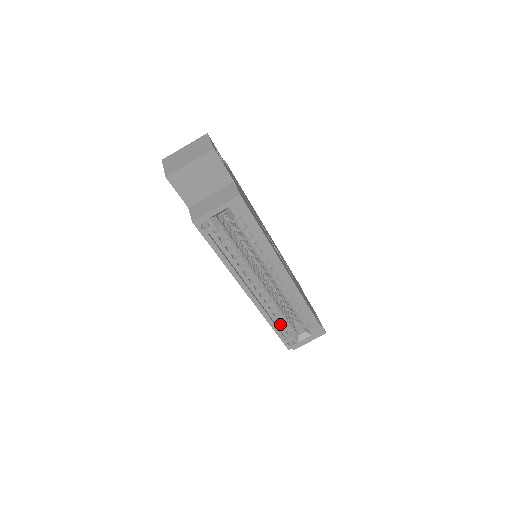
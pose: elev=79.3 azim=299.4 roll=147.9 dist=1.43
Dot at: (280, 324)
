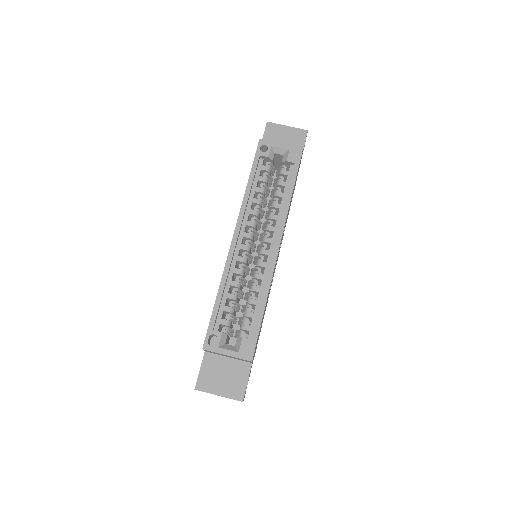
Dot at: (224, 307)
